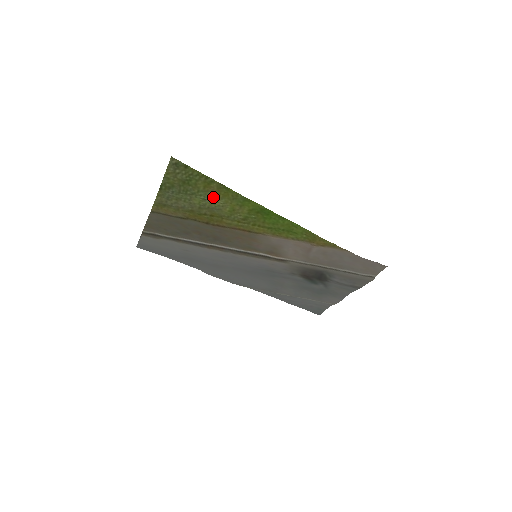
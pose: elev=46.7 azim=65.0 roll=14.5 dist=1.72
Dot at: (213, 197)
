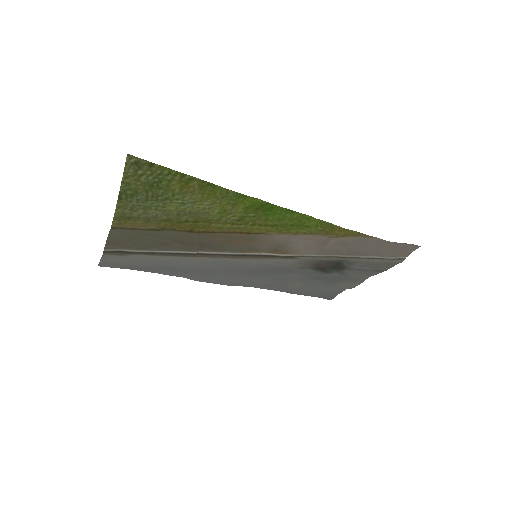
Dot at: (195, 199)
